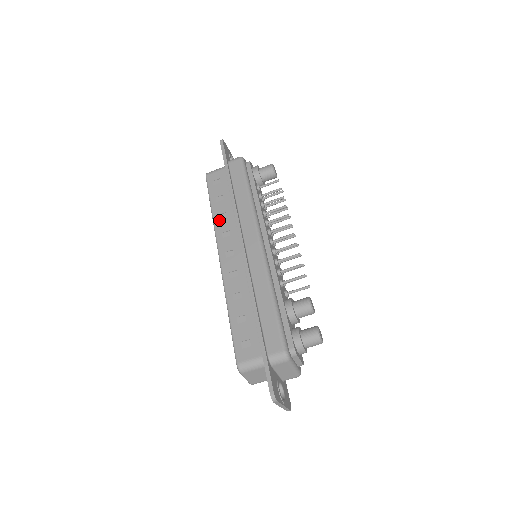
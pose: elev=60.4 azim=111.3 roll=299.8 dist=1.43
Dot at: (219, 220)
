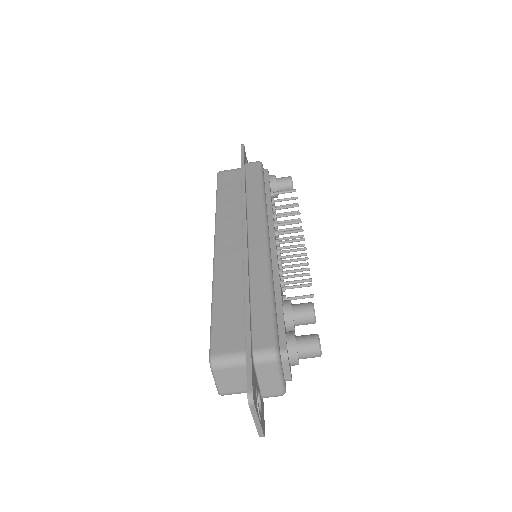
Dot at: (223, 211)
